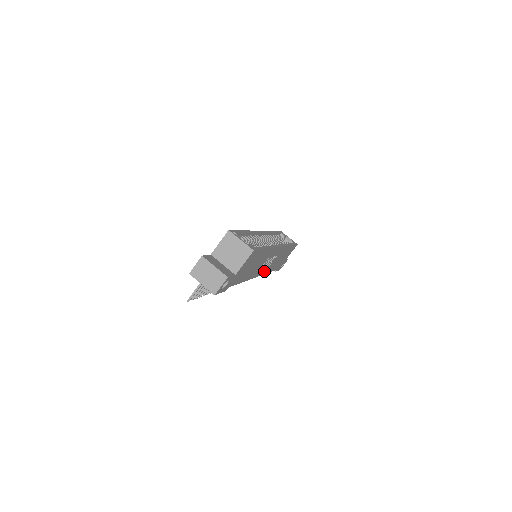
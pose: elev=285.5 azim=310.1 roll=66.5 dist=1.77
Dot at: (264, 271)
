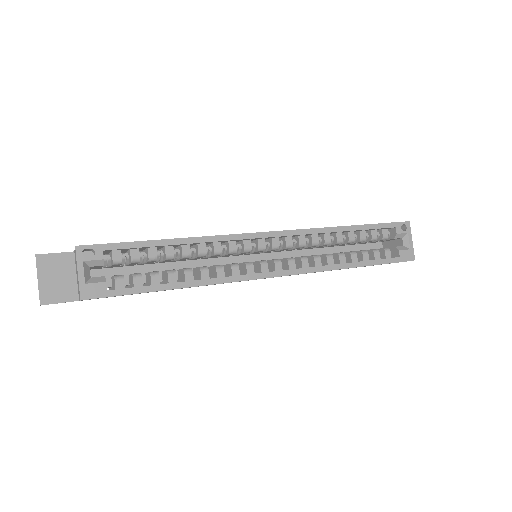
Dot at: occluded
